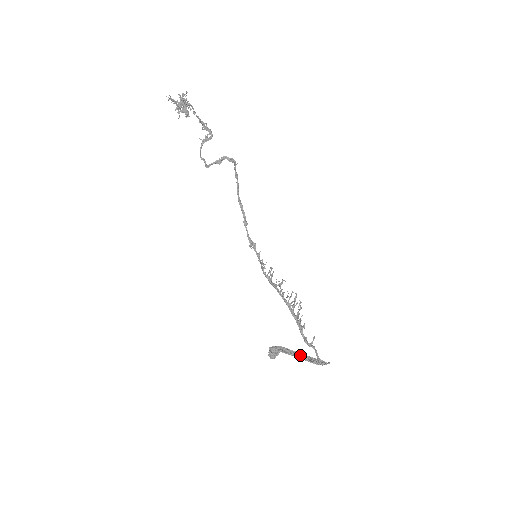
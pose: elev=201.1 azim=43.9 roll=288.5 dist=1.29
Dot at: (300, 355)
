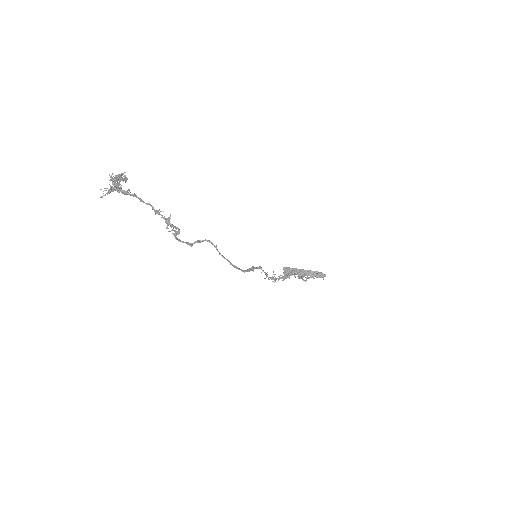
Dot at: (305, 273)
